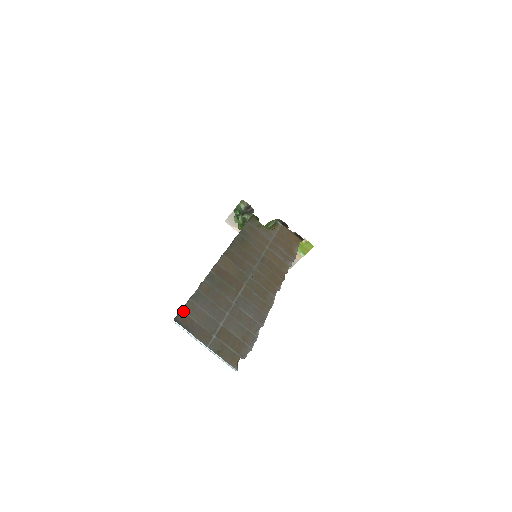
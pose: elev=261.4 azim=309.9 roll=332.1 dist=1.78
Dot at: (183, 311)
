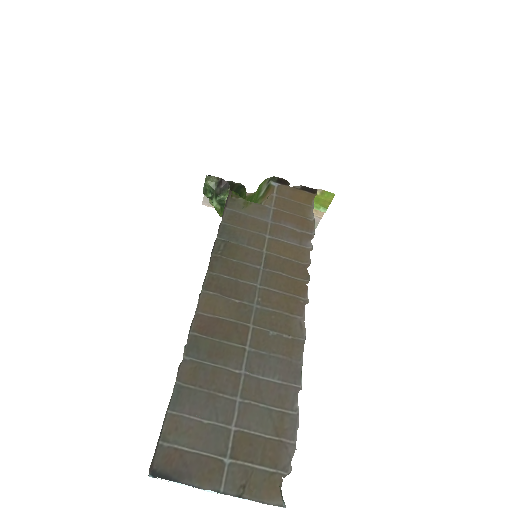
Dot at: (161, 444)
